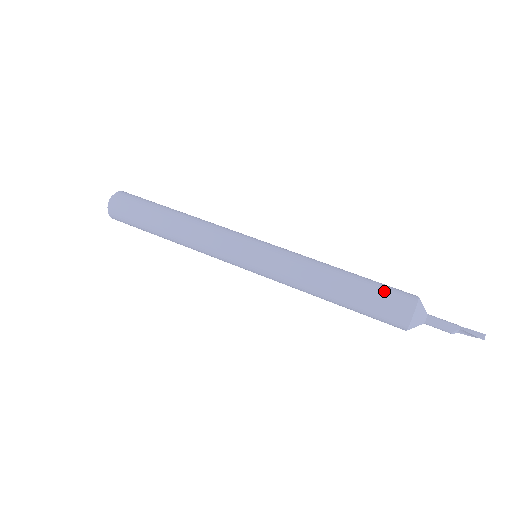
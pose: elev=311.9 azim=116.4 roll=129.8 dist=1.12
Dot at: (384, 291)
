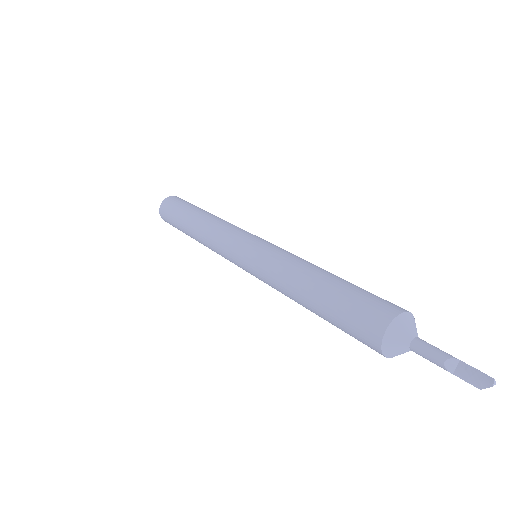
Dot at: occluded
